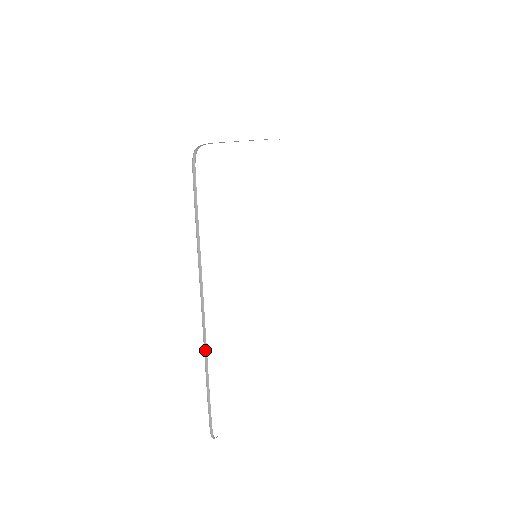
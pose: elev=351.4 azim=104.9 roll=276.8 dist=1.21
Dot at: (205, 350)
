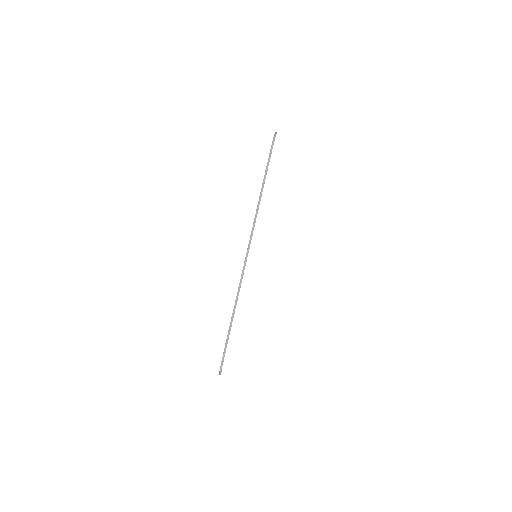
Dot at: occluded
